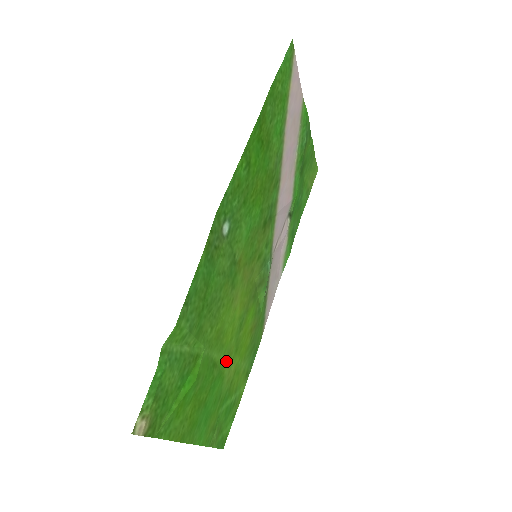
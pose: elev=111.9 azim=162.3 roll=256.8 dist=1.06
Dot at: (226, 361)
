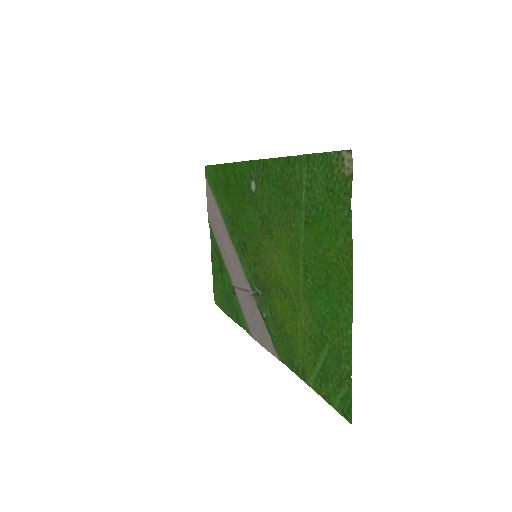
Dot at: (301, 297)
